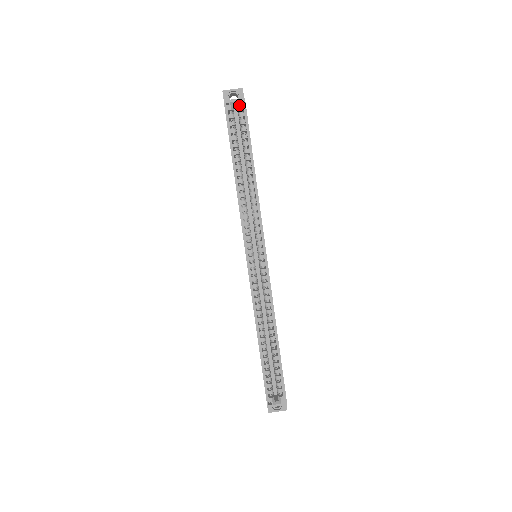
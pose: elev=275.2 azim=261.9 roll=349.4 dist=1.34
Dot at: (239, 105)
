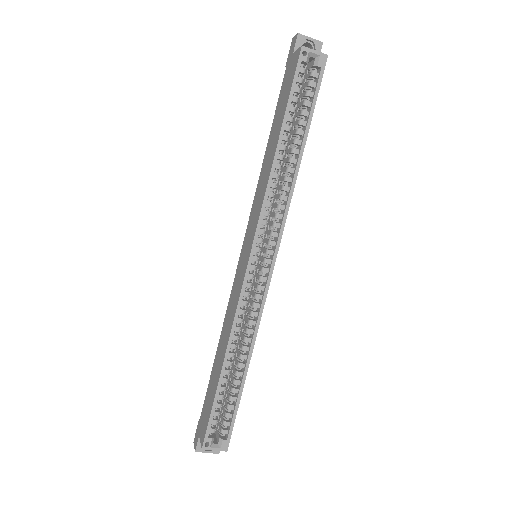
Dot at: (318, 61)
